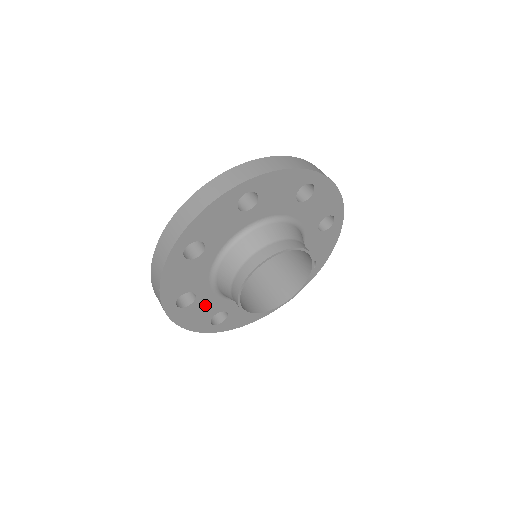
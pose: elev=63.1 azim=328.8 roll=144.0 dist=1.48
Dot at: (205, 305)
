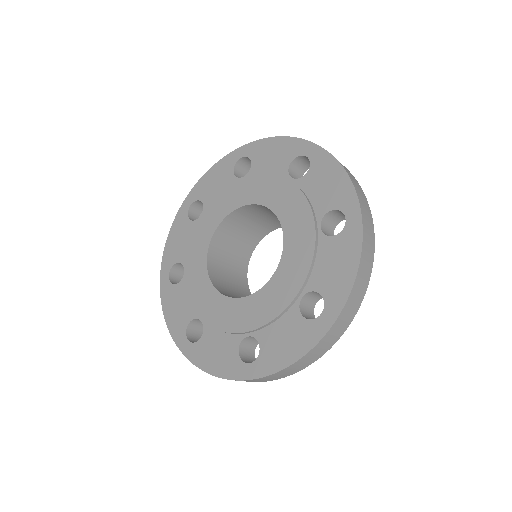
Dot at: occluded
